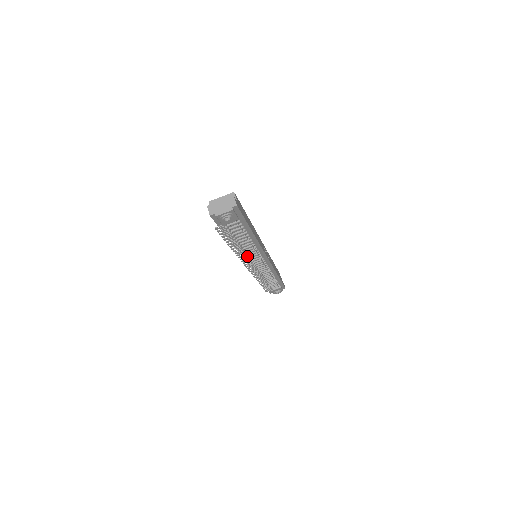
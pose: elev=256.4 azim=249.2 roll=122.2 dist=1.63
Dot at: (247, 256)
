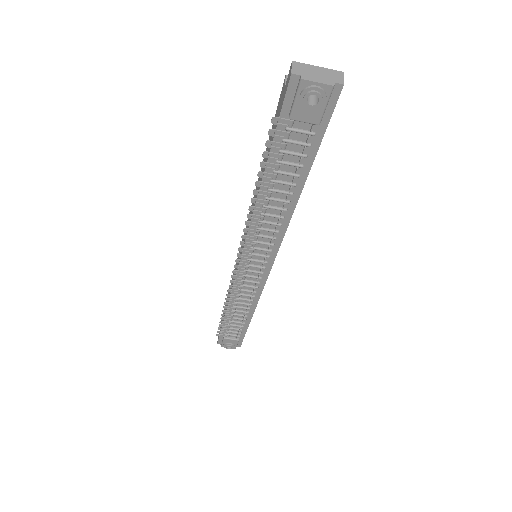
Dot at: (255, 236)
